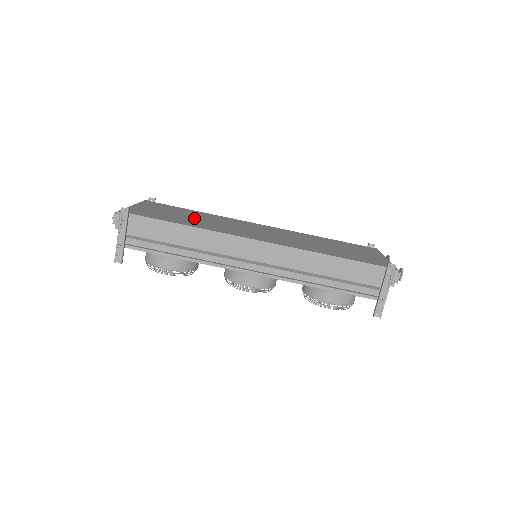
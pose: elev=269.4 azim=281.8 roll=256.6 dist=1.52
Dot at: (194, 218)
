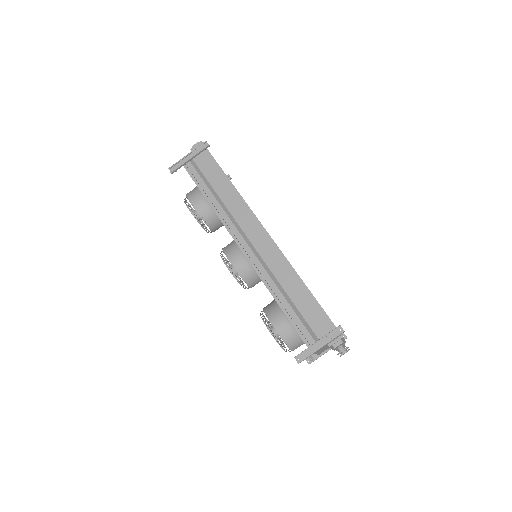
Dot at: occluded
